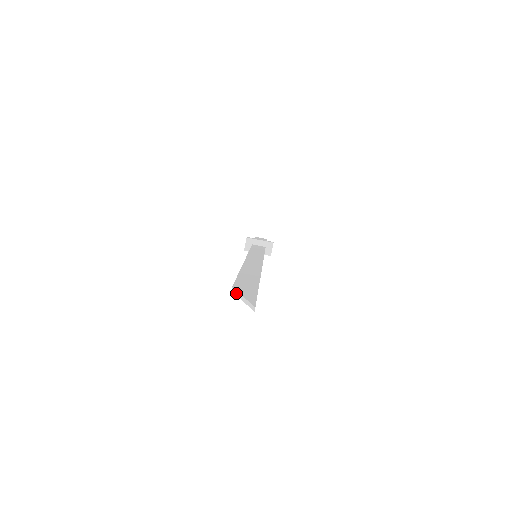
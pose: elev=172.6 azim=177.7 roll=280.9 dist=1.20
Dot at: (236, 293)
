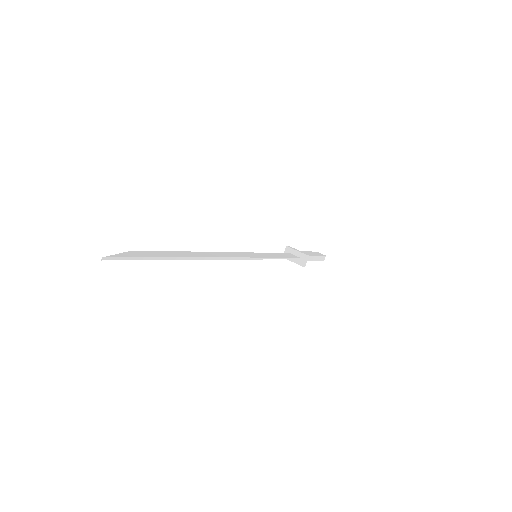
Dot at: (125, 253)
